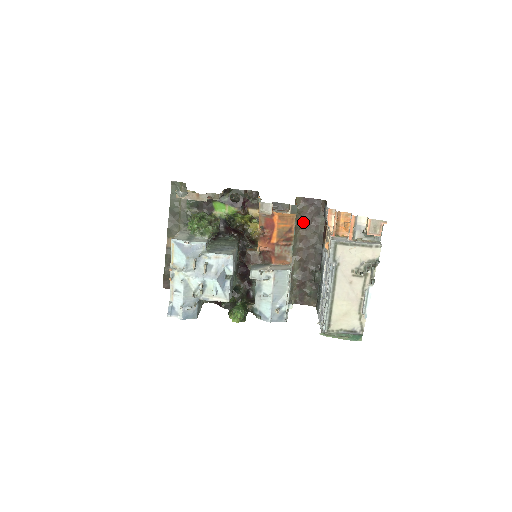
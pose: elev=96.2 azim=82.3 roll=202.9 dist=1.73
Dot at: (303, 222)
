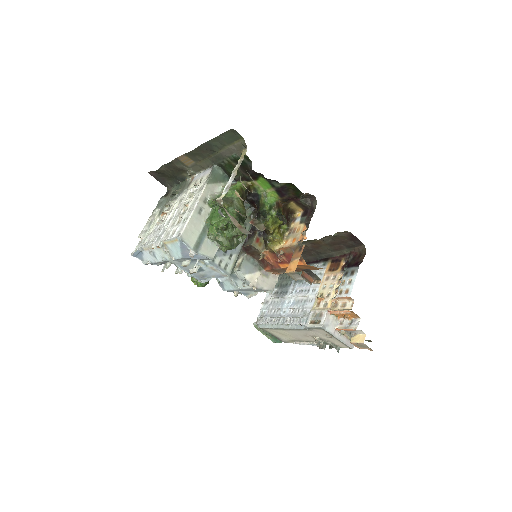
Dot at: (330, 240)
